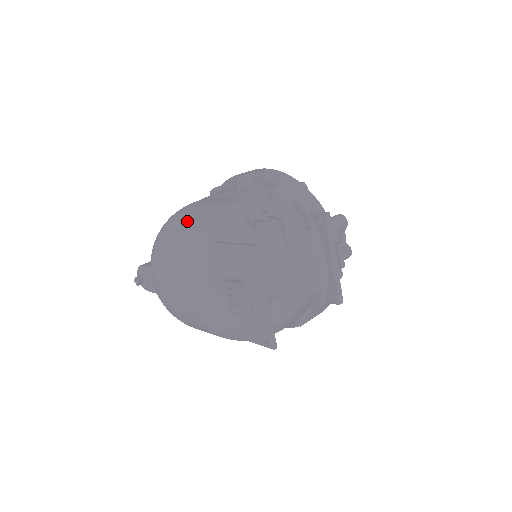
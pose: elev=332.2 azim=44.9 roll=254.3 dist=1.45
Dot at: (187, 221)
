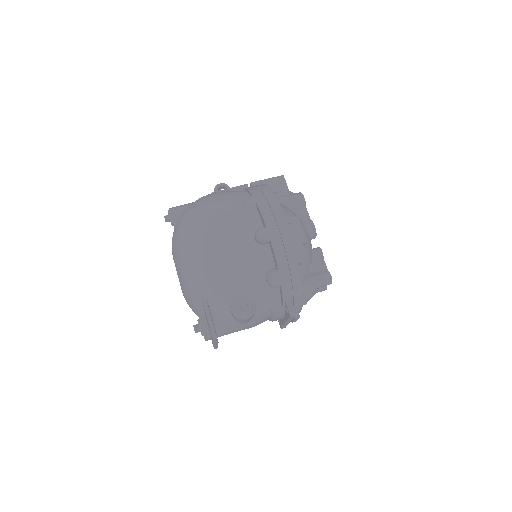
Dot at: (200, 252)
